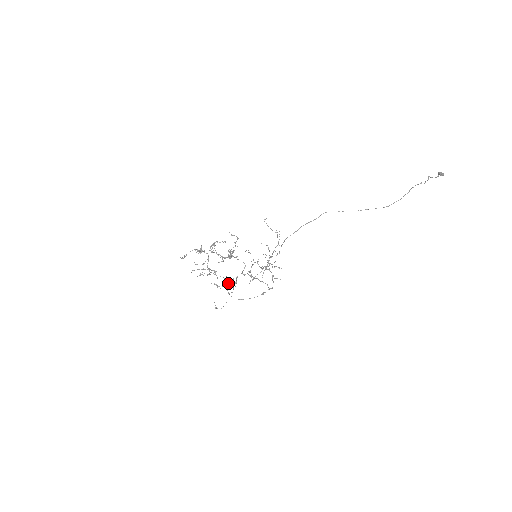
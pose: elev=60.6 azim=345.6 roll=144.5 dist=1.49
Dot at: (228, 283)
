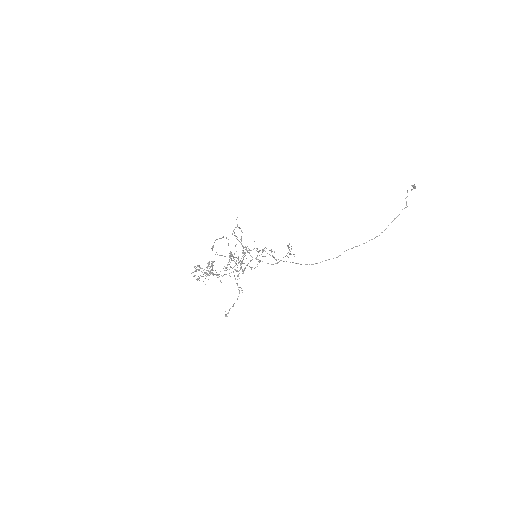
Dot at: (222, 276)
